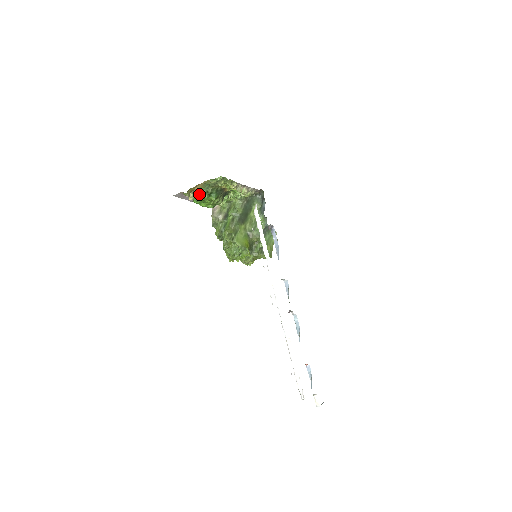
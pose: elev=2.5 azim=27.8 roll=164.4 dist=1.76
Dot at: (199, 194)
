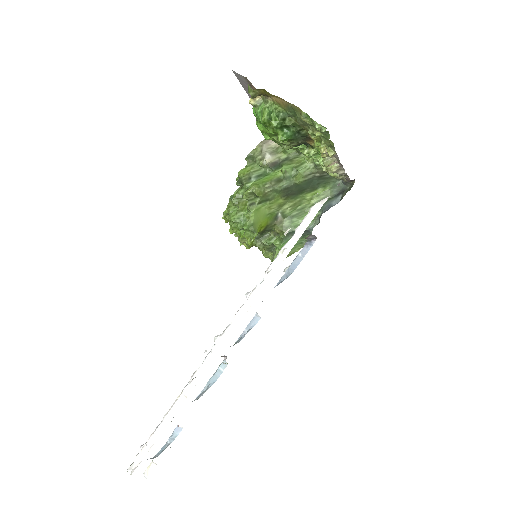
Dot at: (269, 110)
